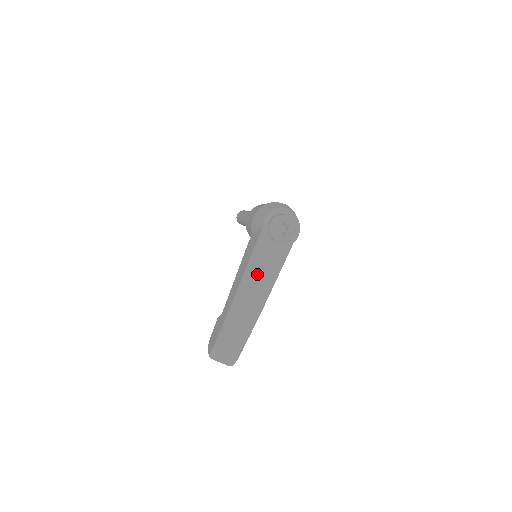
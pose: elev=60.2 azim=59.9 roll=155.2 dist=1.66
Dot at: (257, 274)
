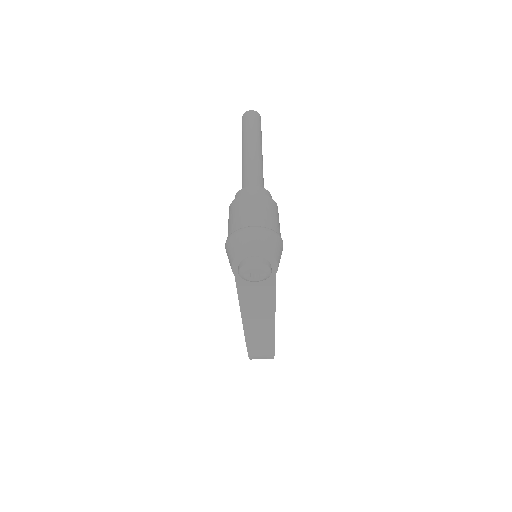
Dot at: (254, 309)
